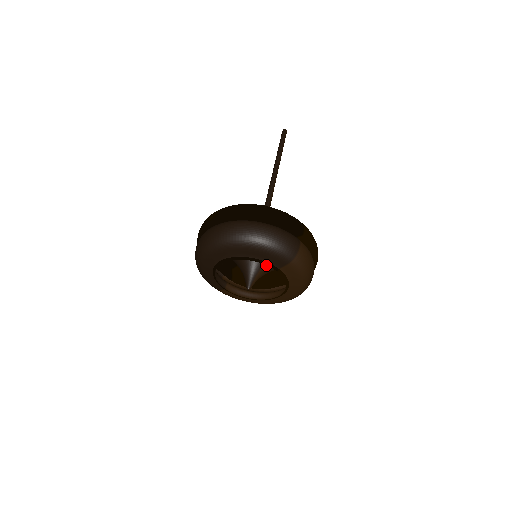
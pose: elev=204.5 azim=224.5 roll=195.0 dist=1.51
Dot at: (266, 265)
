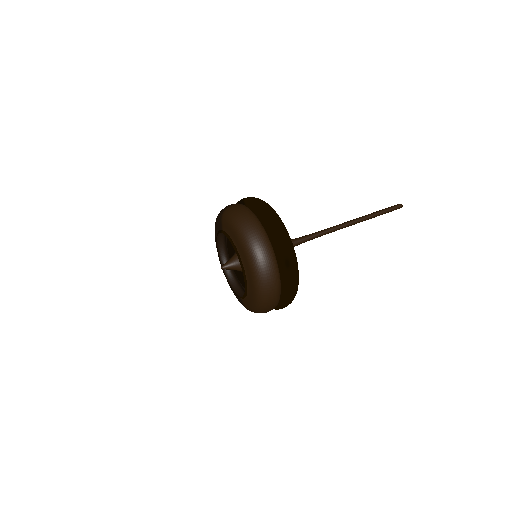
Dot at: occluded
